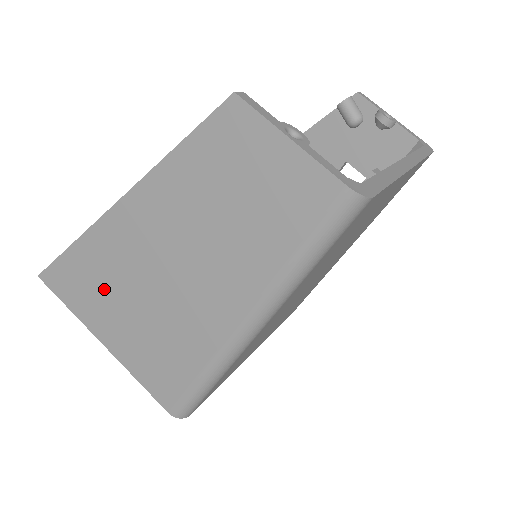
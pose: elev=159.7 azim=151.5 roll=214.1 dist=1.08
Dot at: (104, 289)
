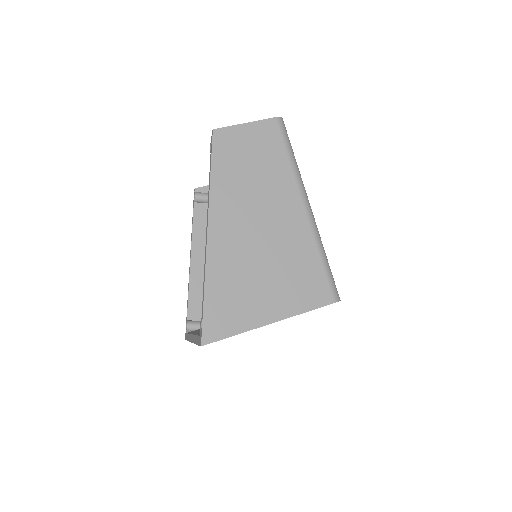
Dot at: (243, 287)
